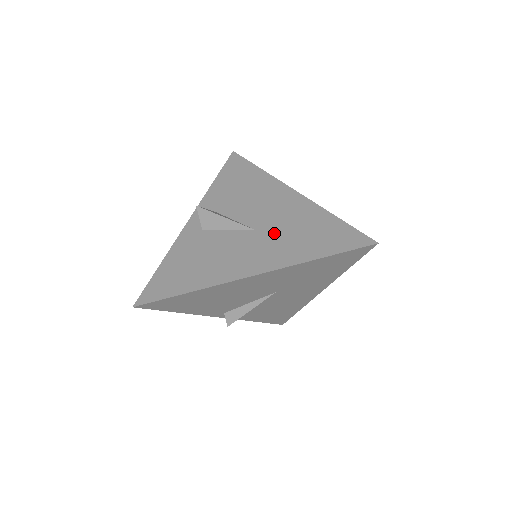
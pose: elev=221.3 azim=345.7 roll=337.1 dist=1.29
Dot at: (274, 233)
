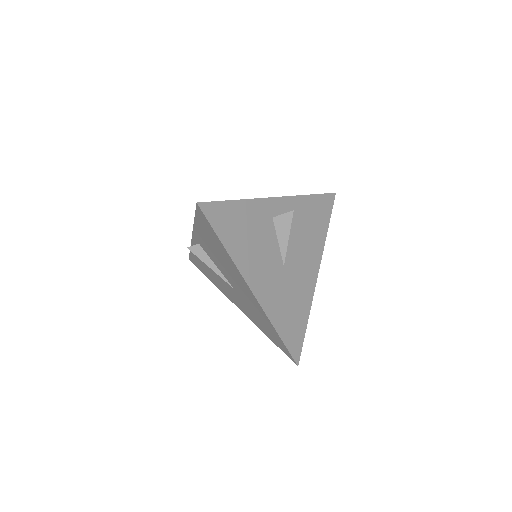
Dot at: (286, 285)
